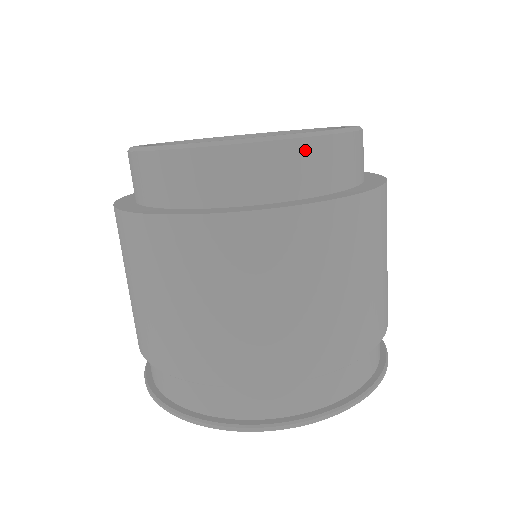
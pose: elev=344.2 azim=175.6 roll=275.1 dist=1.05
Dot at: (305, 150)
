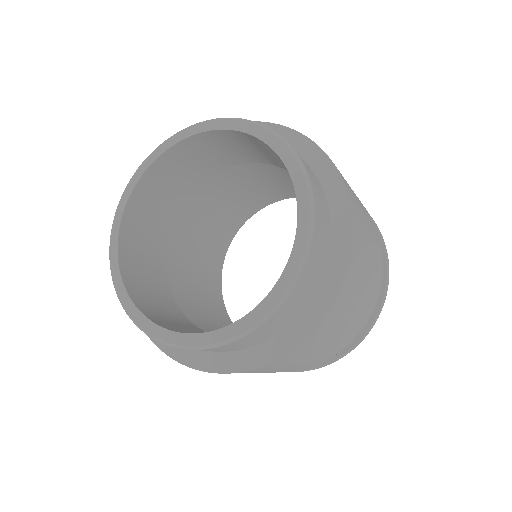
Dot at: (317, 234)
